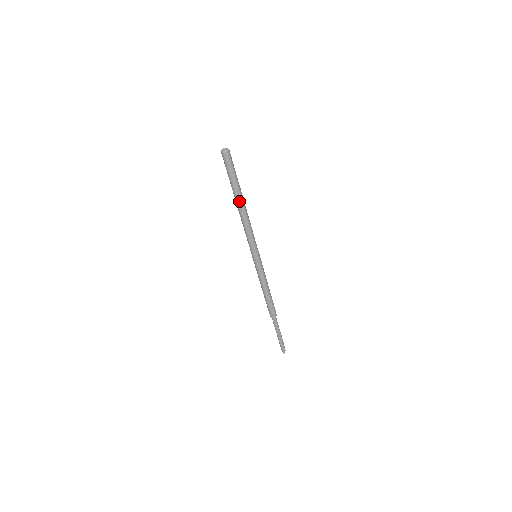
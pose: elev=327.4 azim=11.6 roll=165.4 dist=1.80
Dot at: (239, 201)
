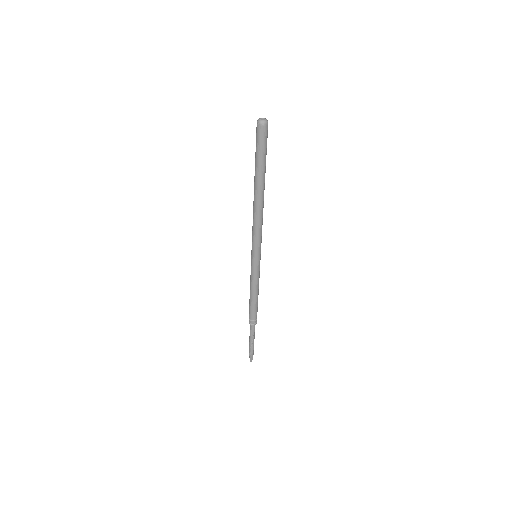
Dot at: (256, 189)
